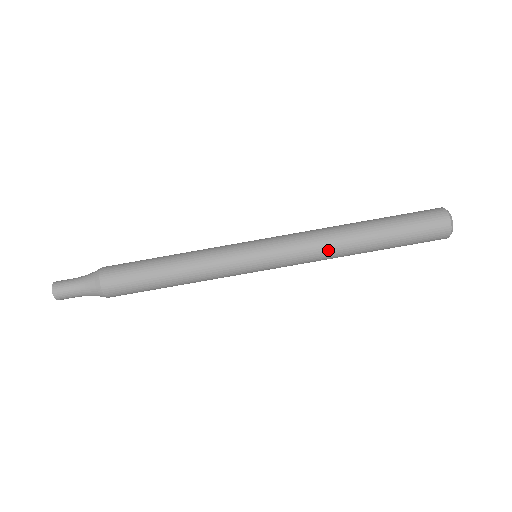
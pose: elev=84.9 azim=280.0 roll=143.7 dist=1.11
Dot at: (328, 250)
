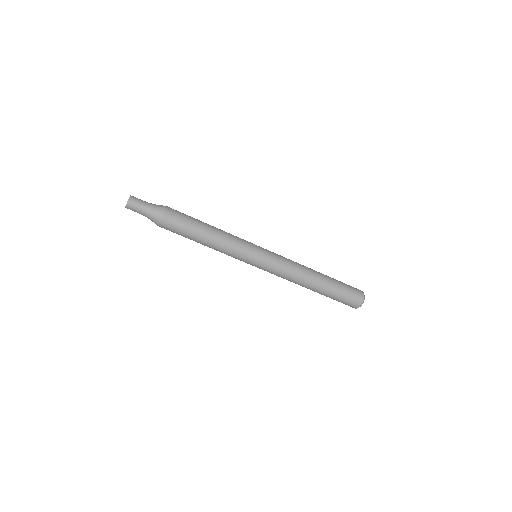
Dot at: (295, 280)
